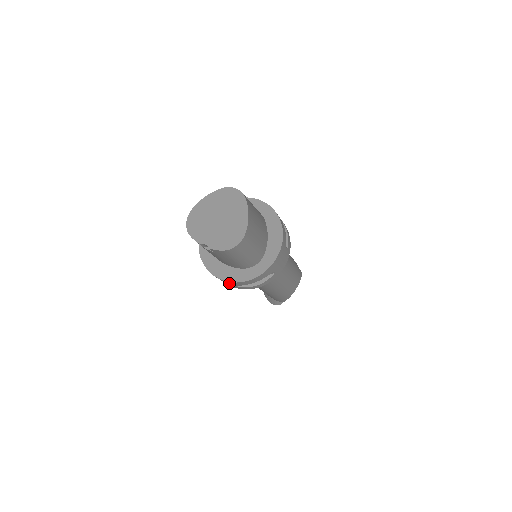
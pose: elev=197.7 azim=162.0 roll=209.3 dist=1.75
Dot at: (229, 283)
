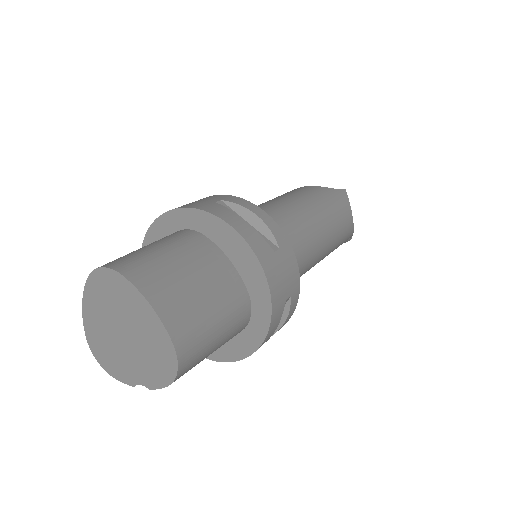
Dot at: occluded
